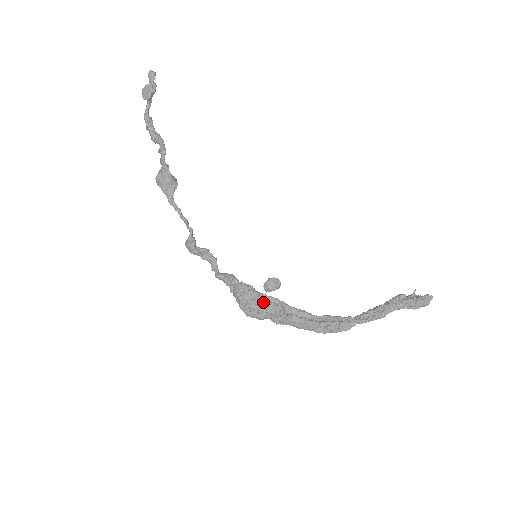
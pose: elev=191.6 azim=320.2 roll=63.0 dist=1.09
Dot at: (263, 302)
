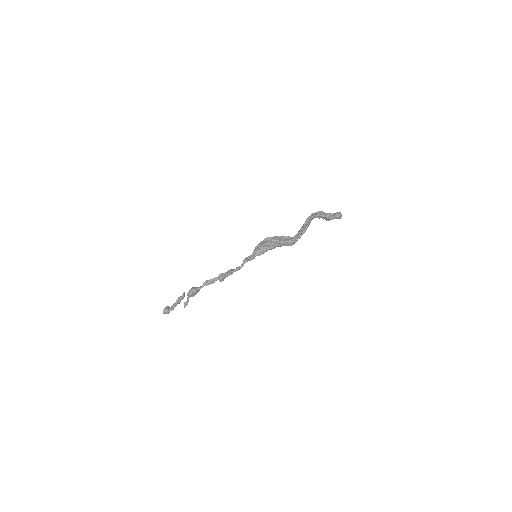
Dot at: occluded
